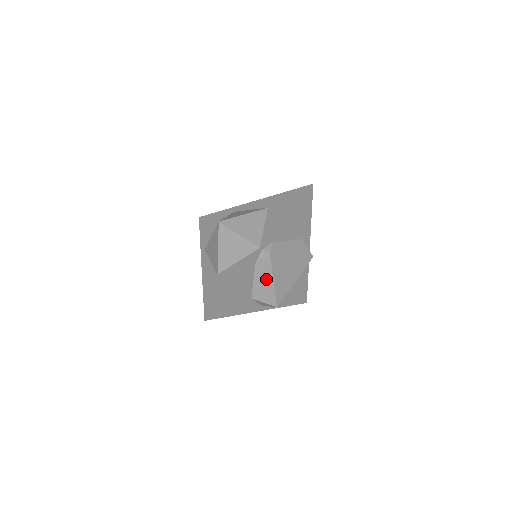
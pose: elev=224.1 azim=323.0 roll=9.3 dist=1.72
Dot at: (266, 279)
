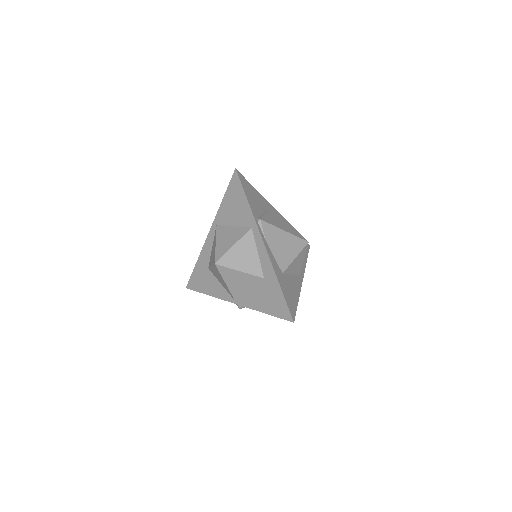
Dot at: occluded
